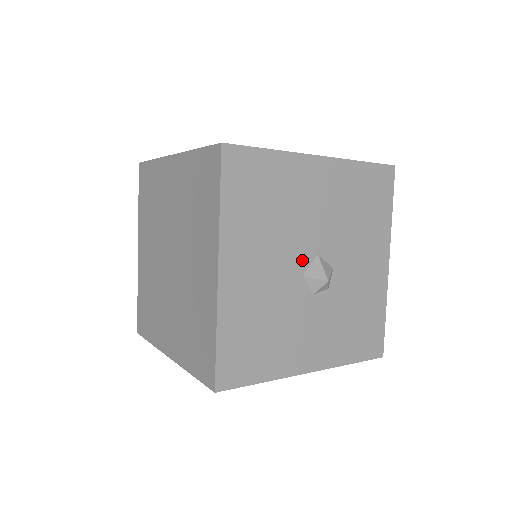
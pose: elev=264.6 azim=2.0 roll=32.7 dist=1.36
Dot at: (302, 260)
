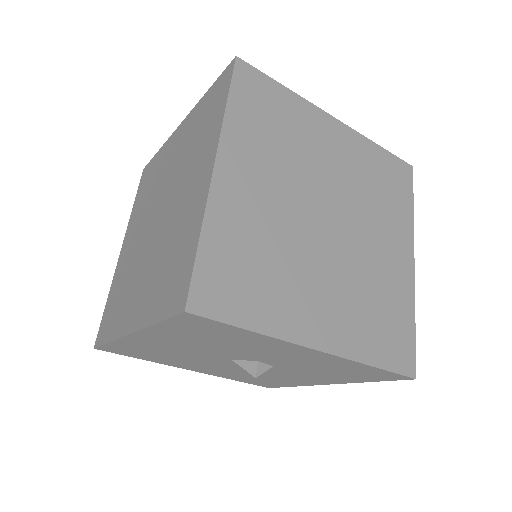
Dot at: (225, 362)
